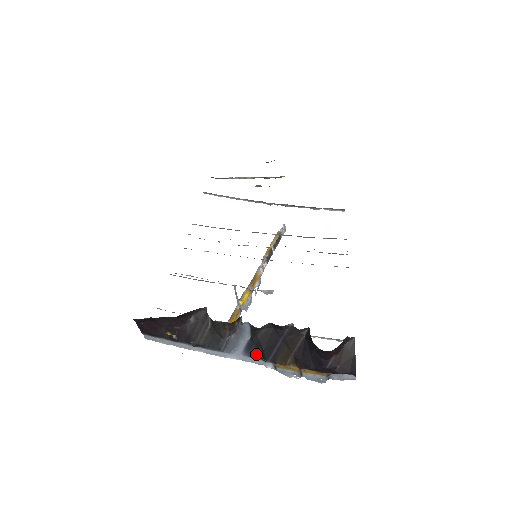
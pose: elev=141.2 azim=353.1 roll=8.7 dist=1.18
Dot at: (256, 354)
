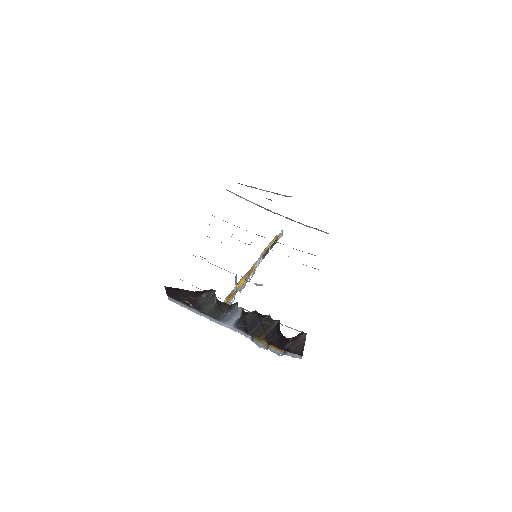
Dot at: (242, 328)
